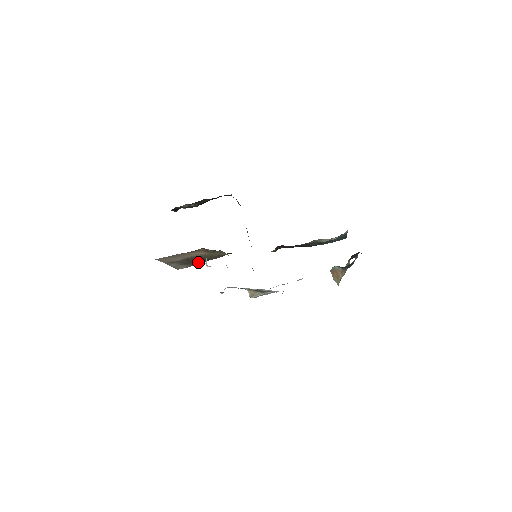
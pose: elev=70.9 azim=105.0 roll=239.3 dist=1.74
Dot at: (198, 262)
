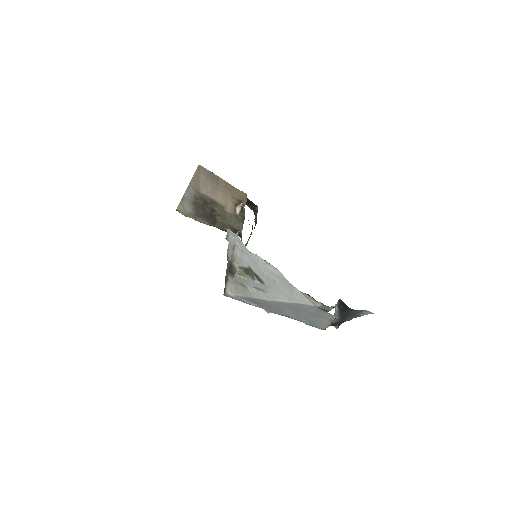
Dot at: (204, 217)
